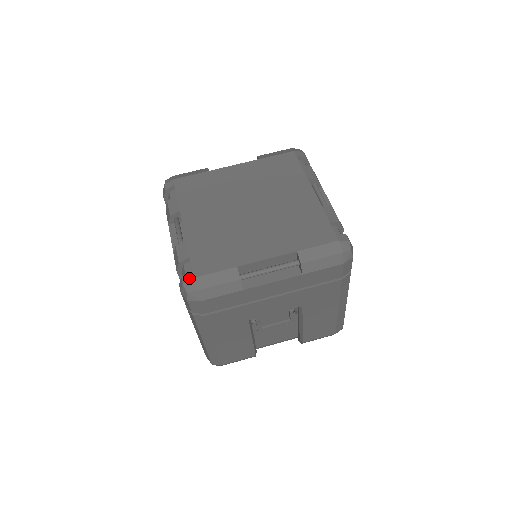
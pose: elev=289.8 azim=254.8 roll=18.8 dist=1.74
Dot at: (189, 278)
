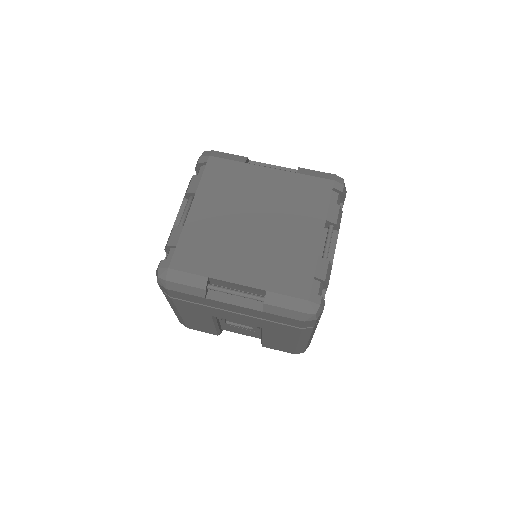
Dot at: (165, 266)
